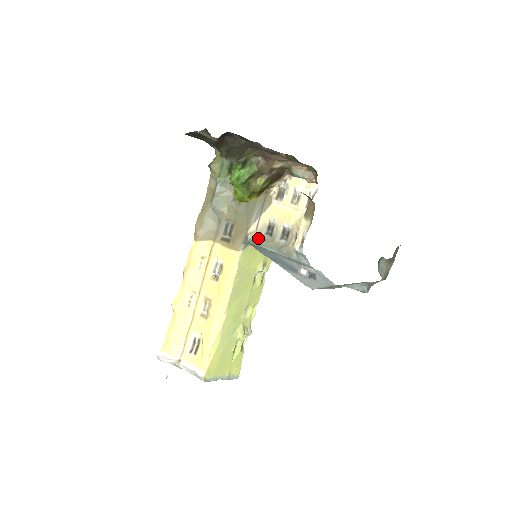
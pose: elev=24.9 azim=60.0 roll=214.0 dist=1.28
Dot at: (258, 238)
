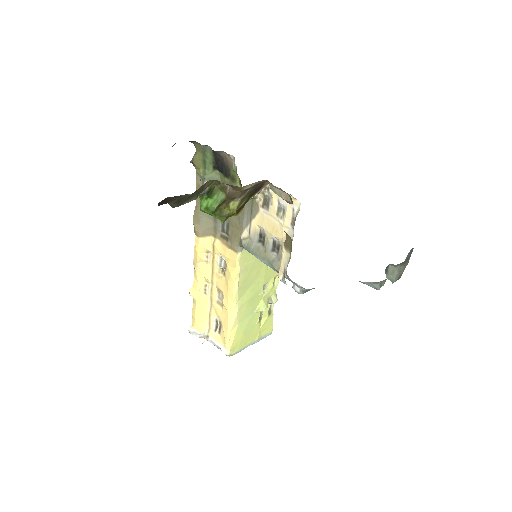
Dot at: (251, 245)
